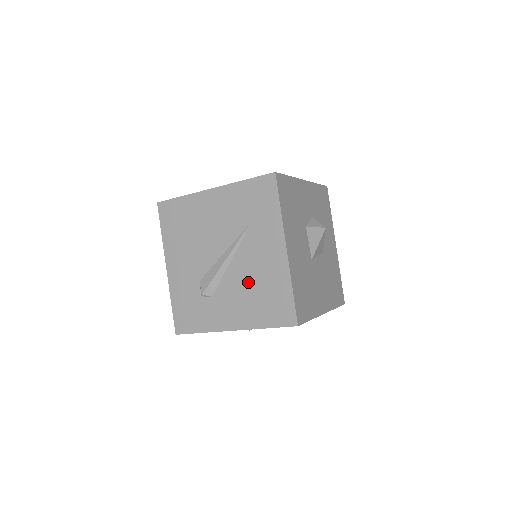
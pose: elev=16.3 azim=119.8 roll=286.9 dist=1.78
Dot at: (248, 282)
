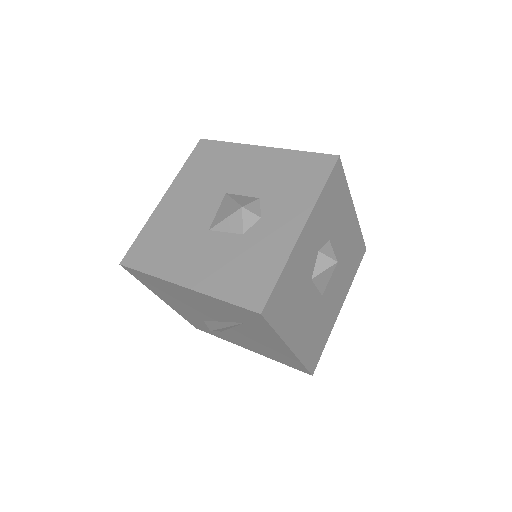
Dot at: (255, 343)
